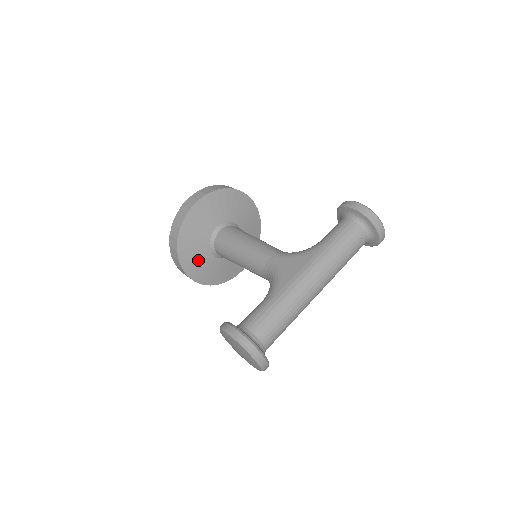
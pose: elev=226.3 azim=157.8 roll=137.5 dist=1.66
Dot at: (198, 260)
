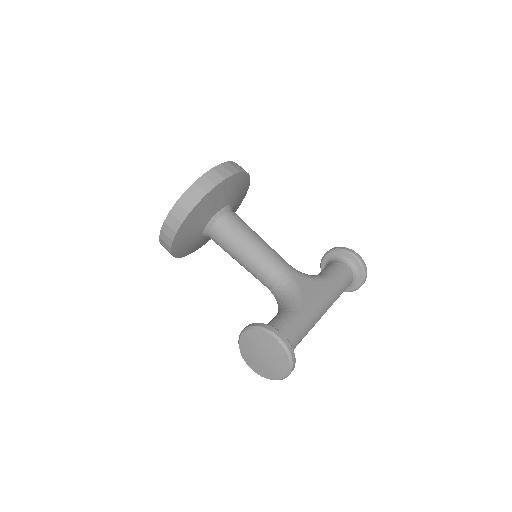
Dot at: (192, 230)
